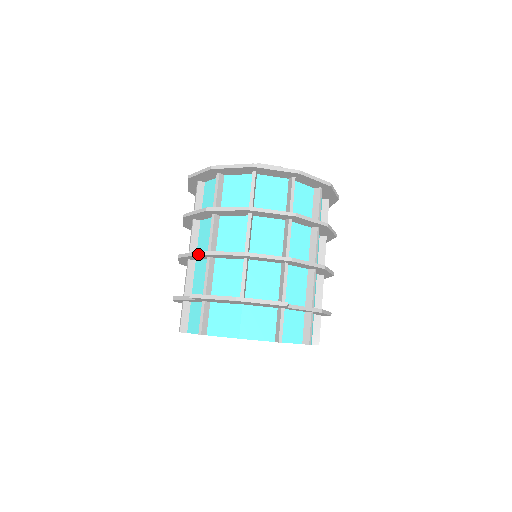
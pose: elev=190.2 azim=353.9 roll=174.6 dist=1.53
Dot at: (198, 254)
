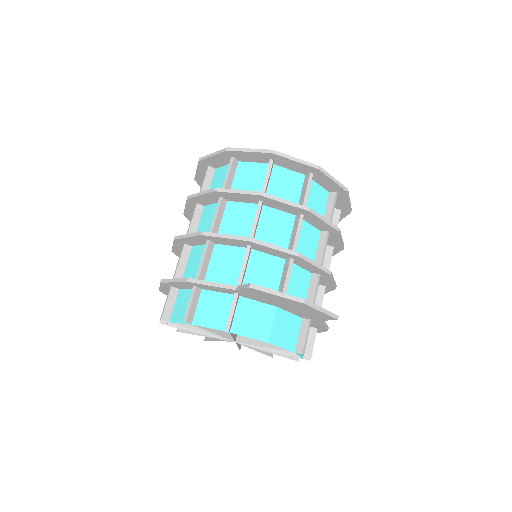
Dot at: (243, 239)
